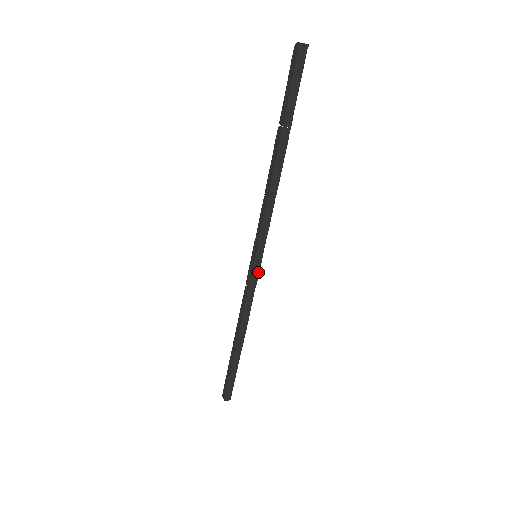
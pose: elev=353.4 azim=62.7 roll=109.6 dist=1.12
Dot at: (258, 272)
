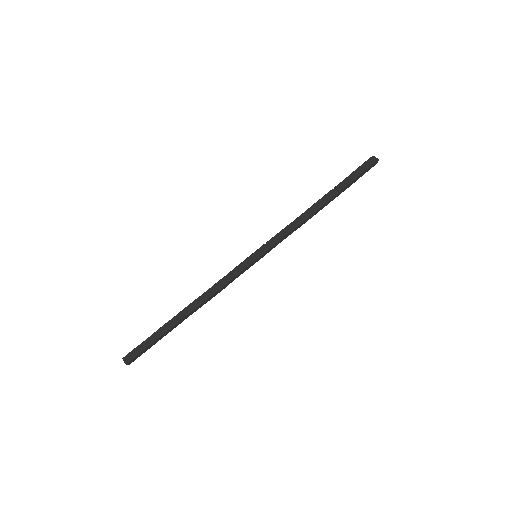
Dot at: (248, 268)
